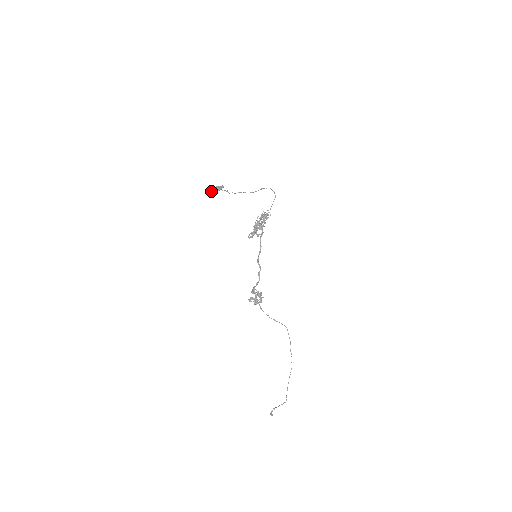
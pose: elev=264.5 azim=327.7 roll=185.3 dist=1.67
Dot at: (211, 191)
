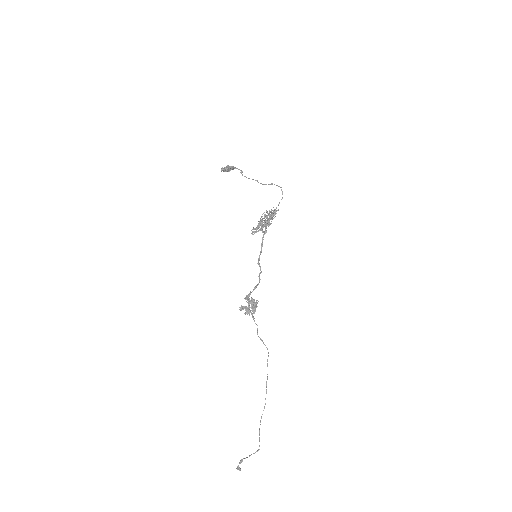
Dot at: (221, 168)
